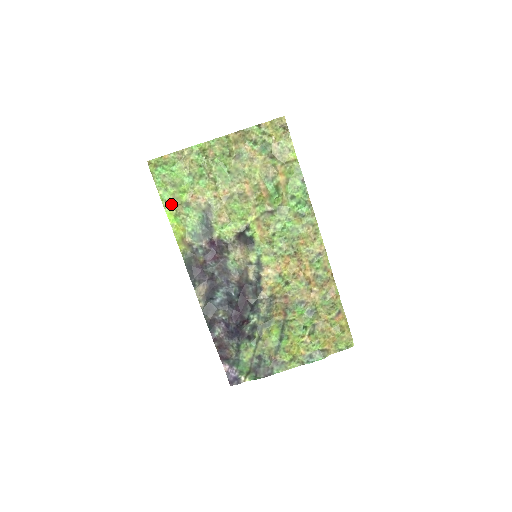
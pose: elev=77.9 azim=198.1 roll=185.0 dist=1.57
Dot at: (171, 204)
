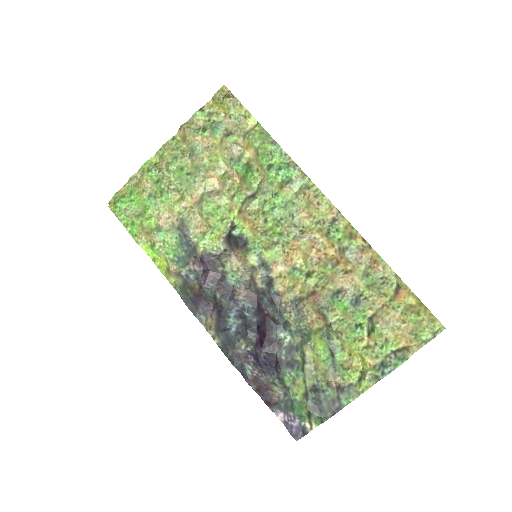
Dot at: (142, 236)
